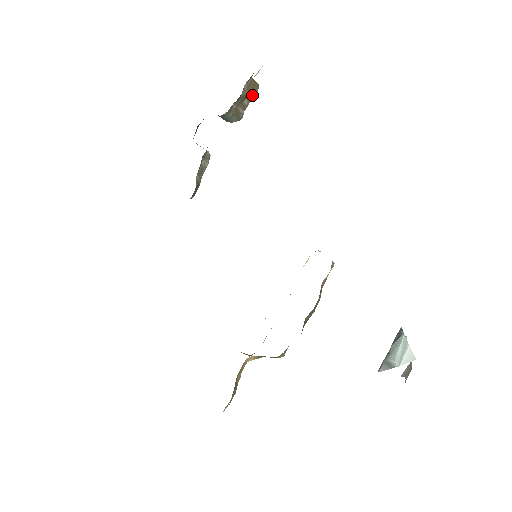
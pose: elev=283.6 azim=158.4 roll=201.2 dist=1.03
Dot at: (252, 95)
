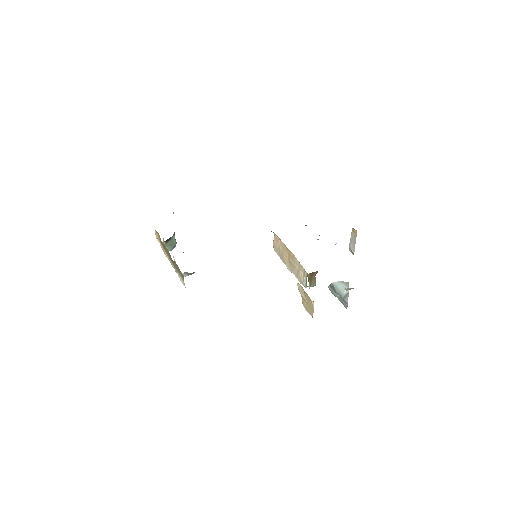
Dot at: occluded
